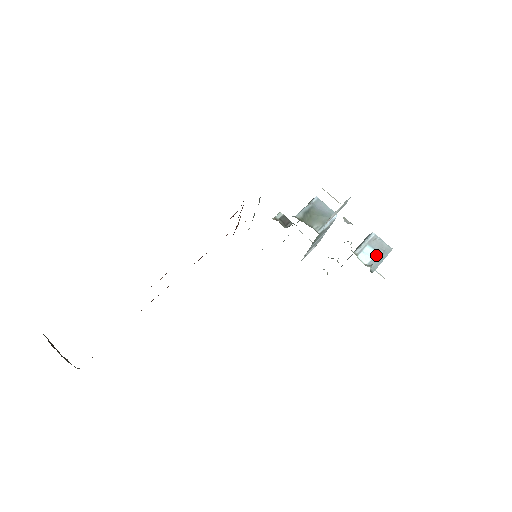
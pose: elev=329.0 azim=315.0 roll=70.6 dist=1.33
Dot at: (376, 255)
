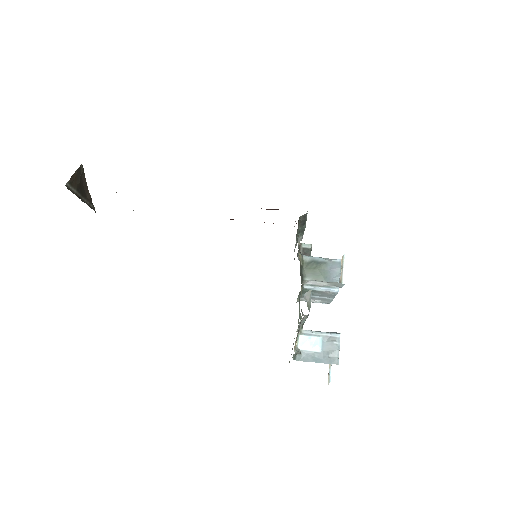
Dot at: (317, 352)
